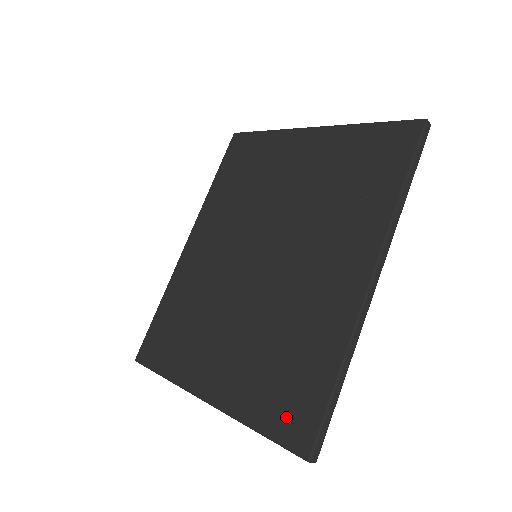
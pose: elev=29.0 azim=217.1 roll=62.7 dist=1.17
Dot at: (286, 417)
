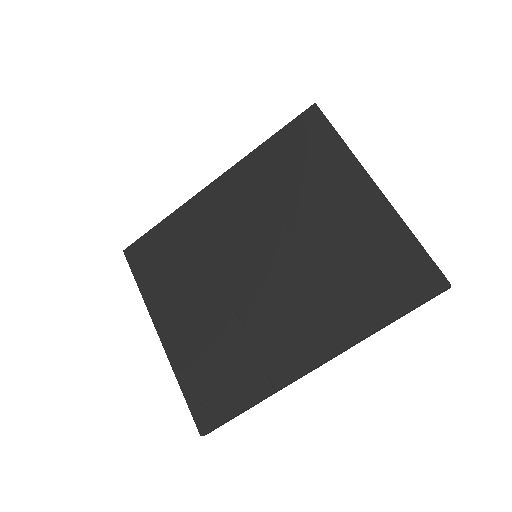
Dot at: (203, 399)
